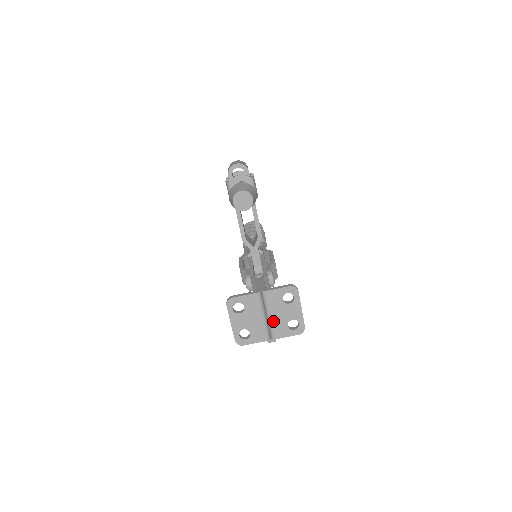
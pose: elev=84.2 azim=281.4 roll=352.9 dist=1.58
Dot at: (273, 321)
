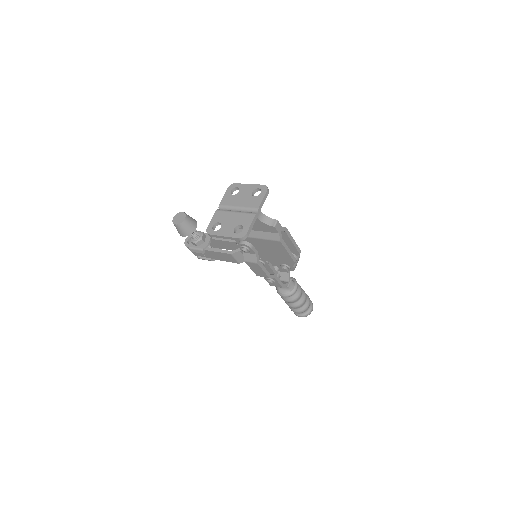
Dot at: (243, 206)
